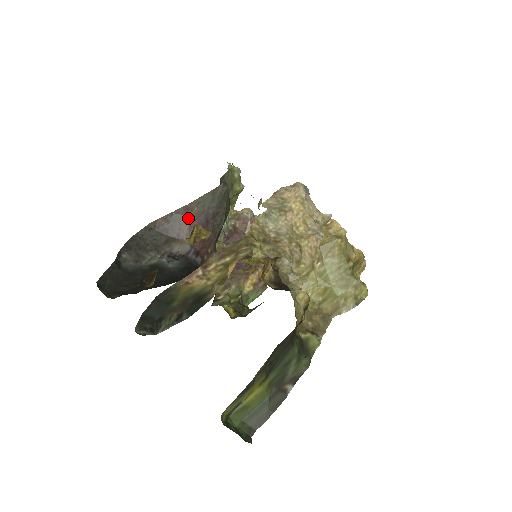
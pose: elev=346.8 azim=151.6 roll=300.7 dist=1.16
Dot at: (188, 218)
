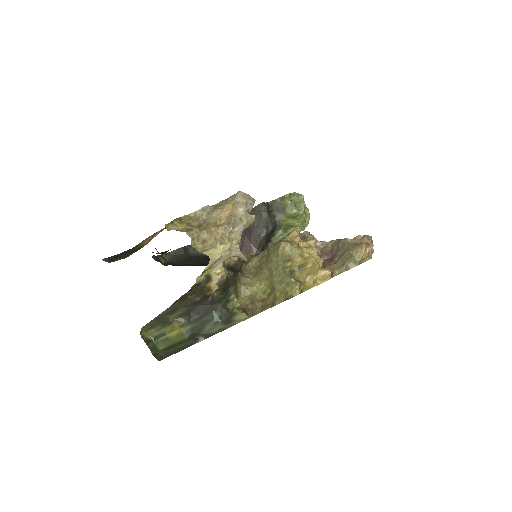
Dot at: occluded
